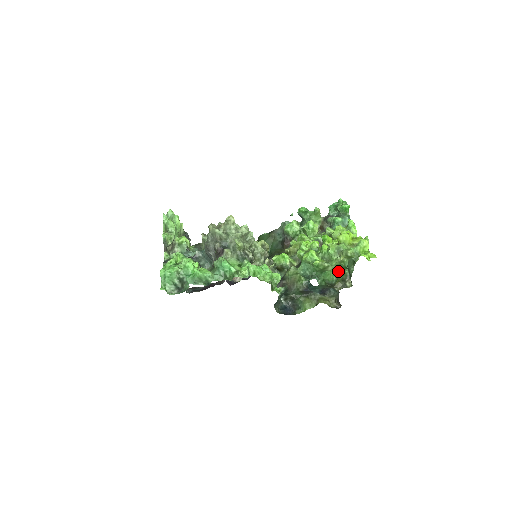
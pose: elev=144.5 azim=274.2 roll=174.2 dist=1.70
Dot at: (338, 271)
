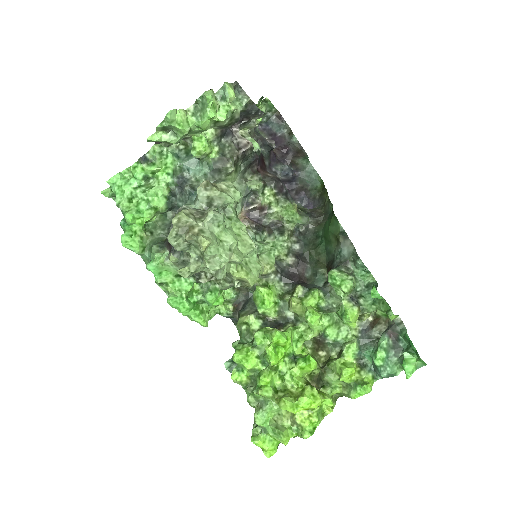
Dot at: occluded
